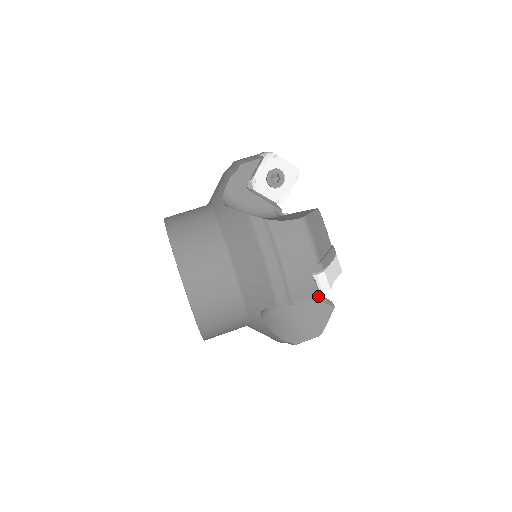
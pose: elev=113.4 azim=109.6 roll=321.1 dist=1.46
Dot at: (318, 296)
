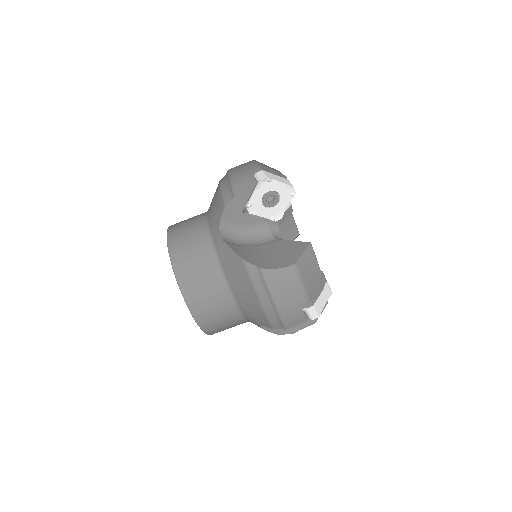
Dot at: occluded
